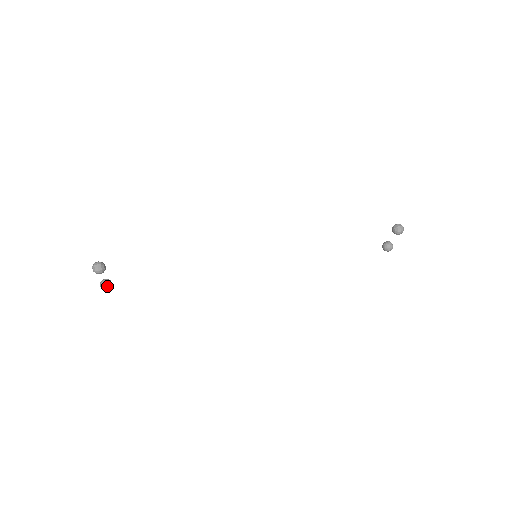
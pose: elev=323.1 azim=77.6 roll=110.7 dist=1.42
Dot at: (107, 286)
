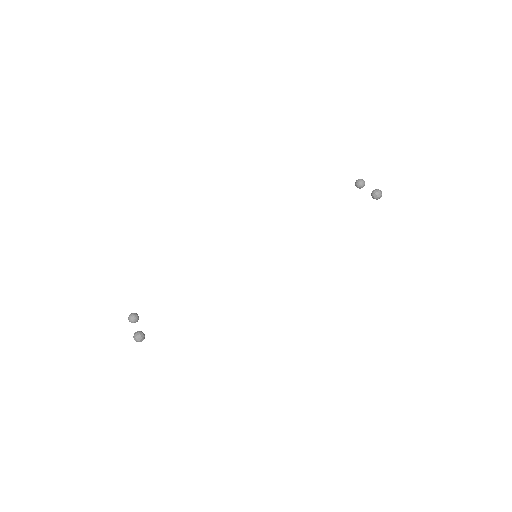
Dot at: (137, 321)
